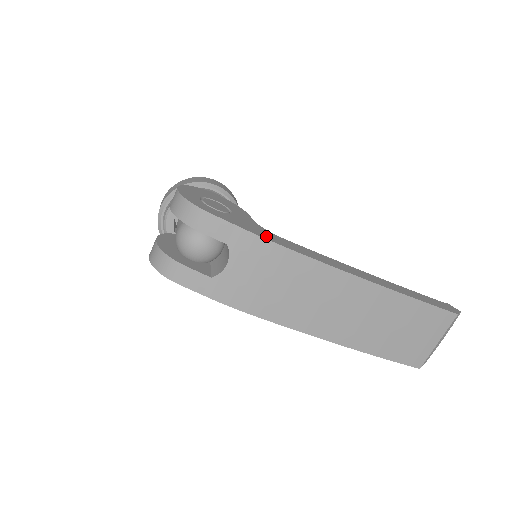
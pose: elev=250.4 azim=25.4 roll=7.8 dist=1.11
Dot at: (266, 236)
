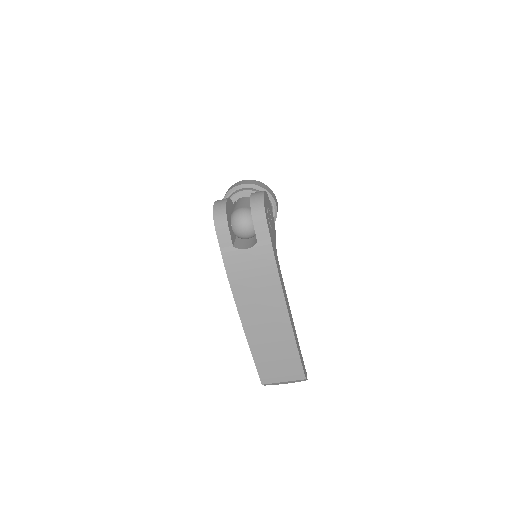
Dot at: (276, 257)
